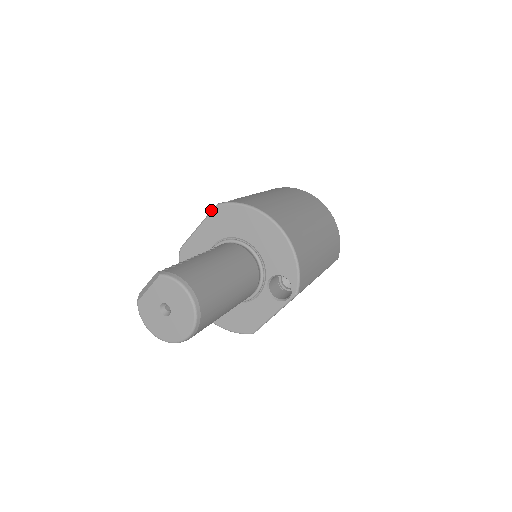
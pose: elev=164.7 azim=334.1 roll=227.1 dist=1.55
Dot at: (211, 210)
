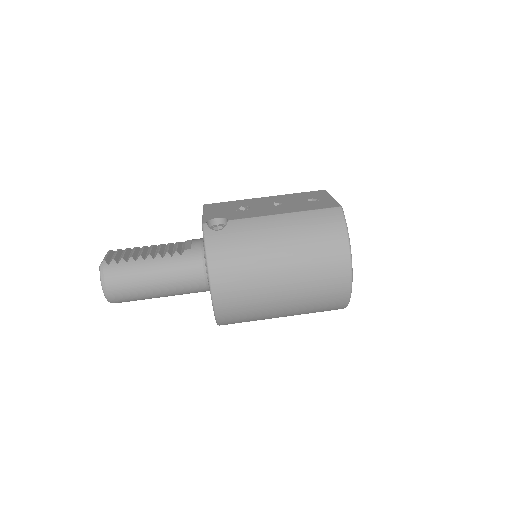
Dot at: (203, 220)
